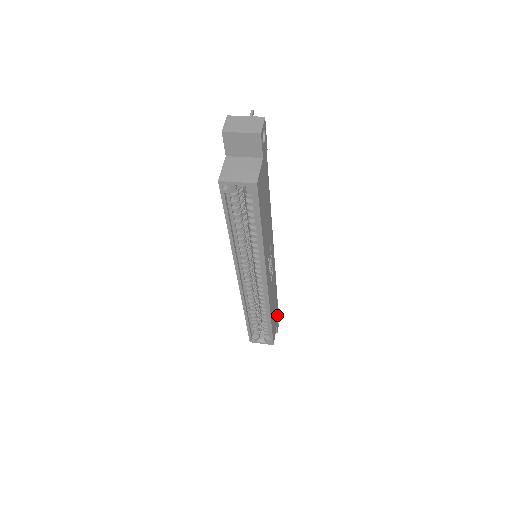
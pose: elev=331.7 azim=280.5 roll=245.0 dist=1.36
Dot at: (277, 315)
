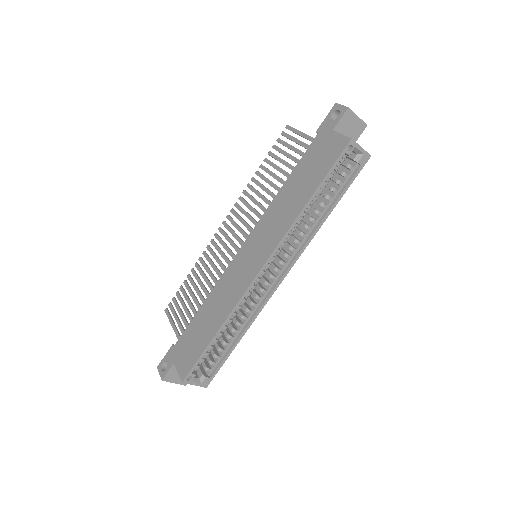
Dot at: occluded
